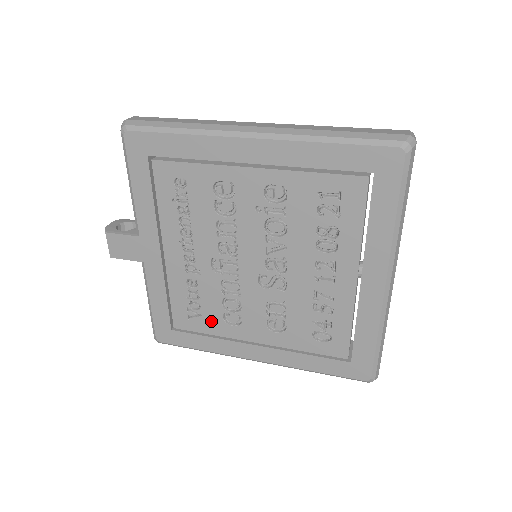
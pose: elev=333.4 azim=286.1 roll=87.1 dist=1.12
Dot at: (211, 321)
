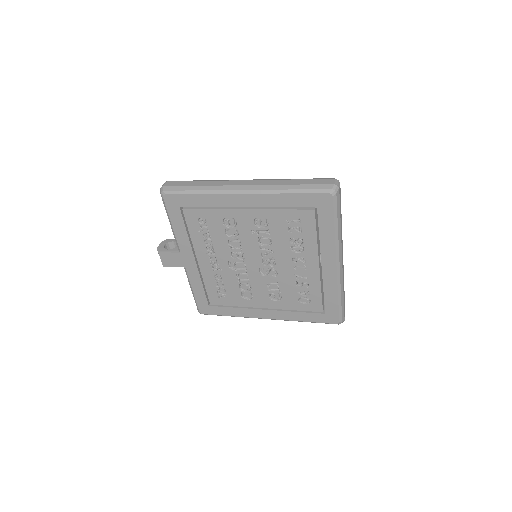
Dot at: (234, 298)
